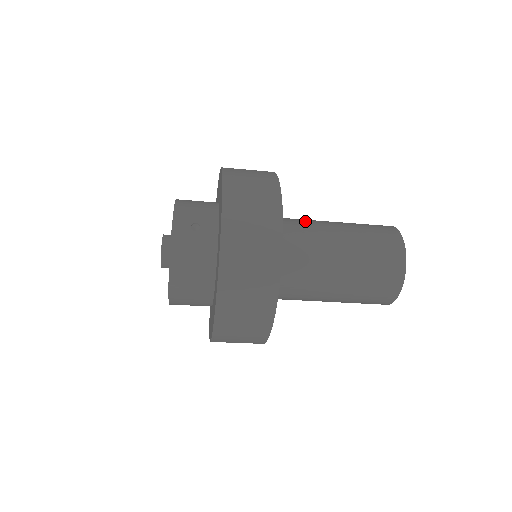
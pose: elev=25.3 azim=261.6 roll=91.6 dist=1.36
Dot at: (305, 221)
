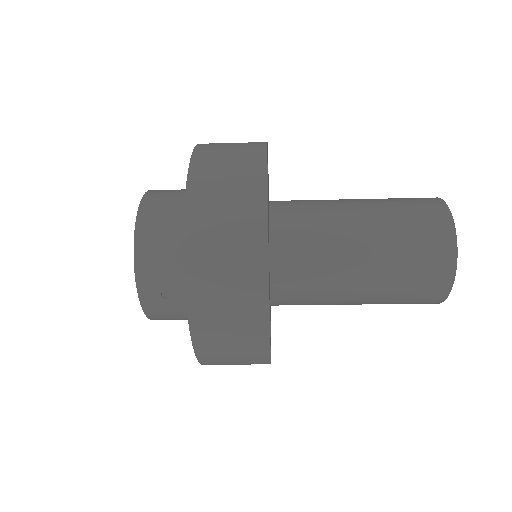
Dot at: (318, 244)
